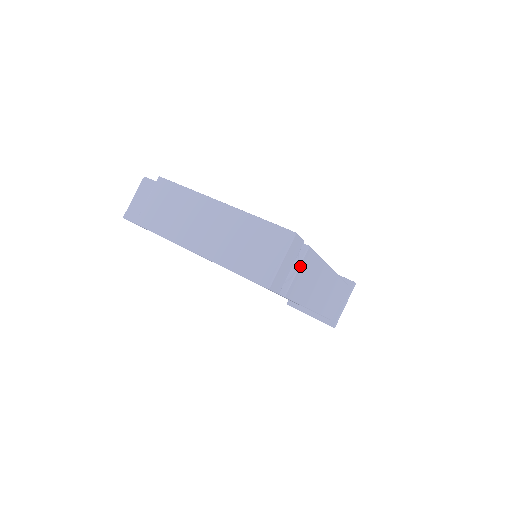
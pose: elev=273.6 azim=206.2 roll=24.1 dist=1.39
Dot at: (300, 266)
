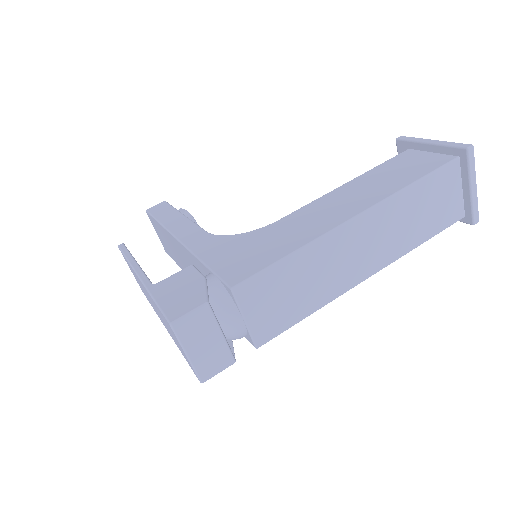
Dot at: (244, 312)
